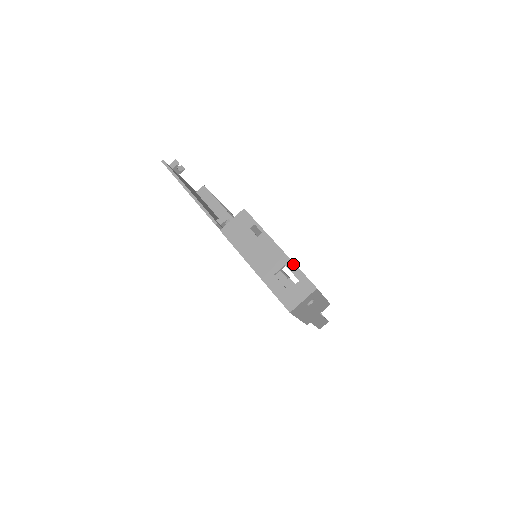
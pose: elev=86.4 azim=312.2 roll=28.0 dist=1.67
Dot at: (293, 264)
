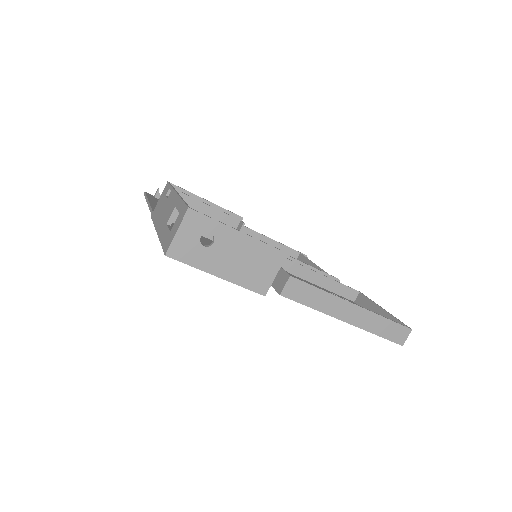
Dot at: (180, 200)
